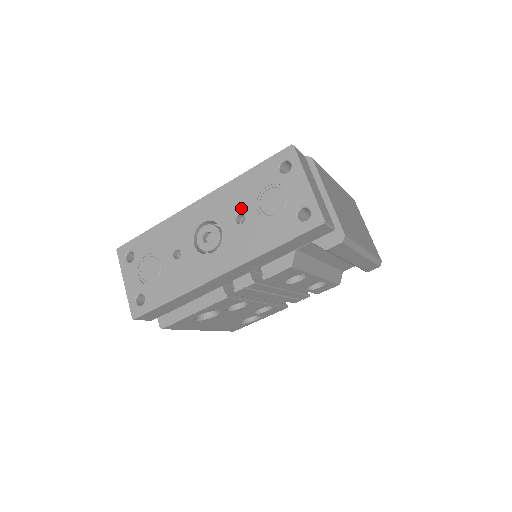
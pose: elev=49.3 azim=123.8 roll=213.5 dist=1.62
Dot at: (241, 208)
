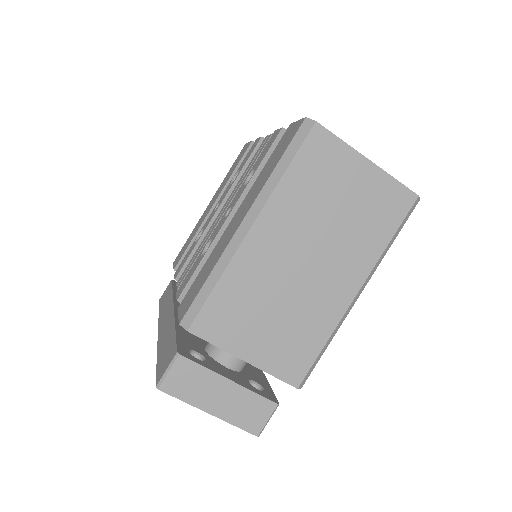
Dot at: occluded
